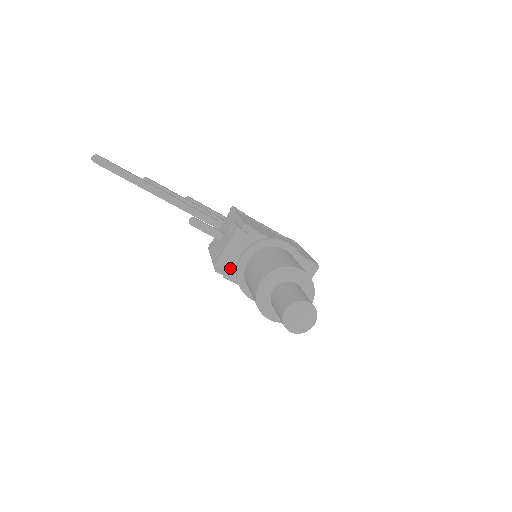
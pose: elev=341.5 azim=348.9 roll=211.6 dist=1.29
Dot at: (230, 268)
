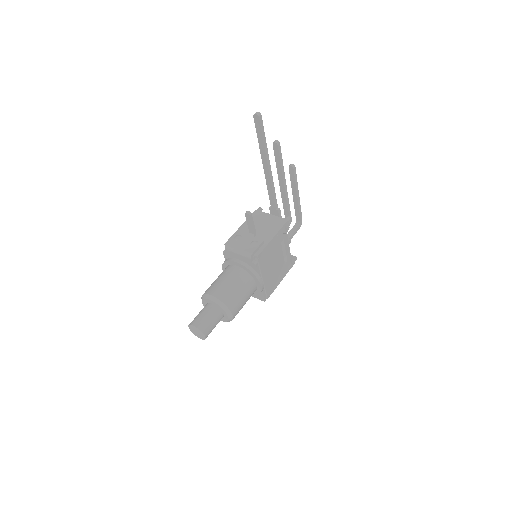
Dot at: (229, 255)
